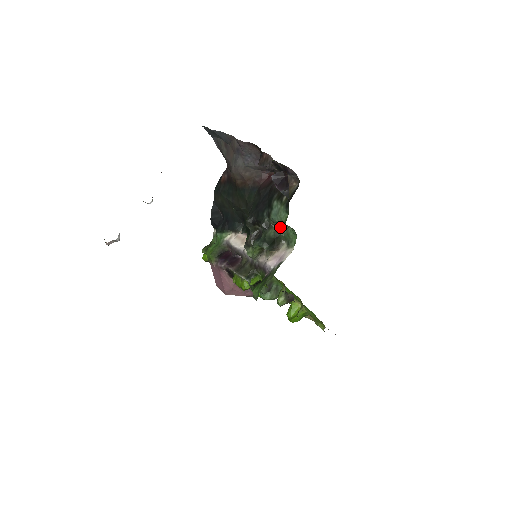
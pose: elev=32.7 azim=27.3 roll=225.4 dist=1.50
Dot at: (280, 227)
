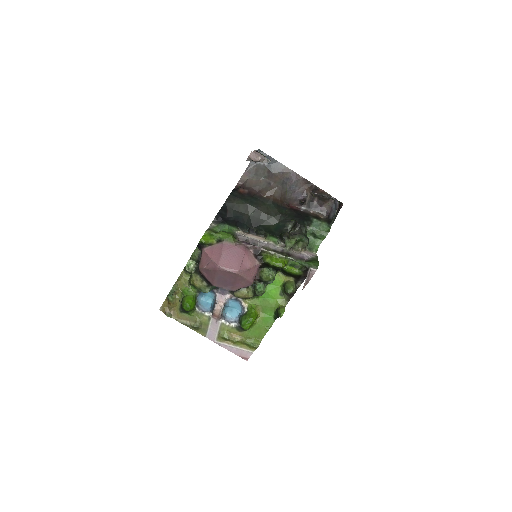
Dot at: occluded
